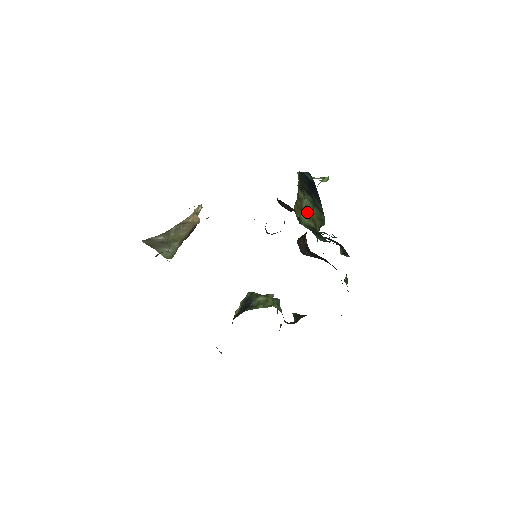
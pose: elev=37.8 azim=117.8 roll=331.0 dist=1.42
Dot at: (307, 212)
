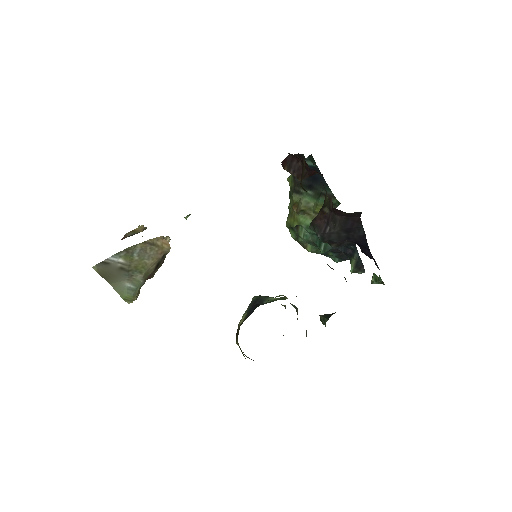
Dot at: (309, 211)
